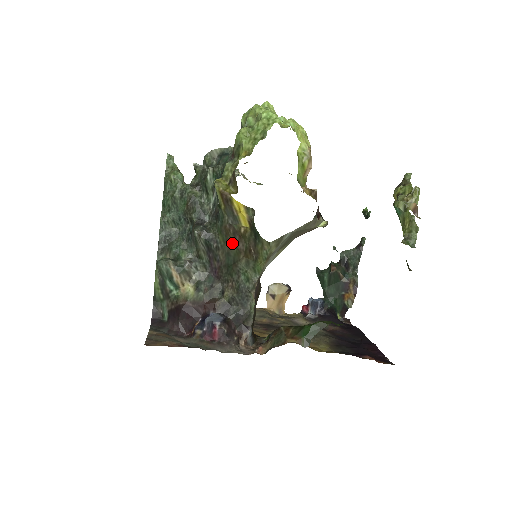
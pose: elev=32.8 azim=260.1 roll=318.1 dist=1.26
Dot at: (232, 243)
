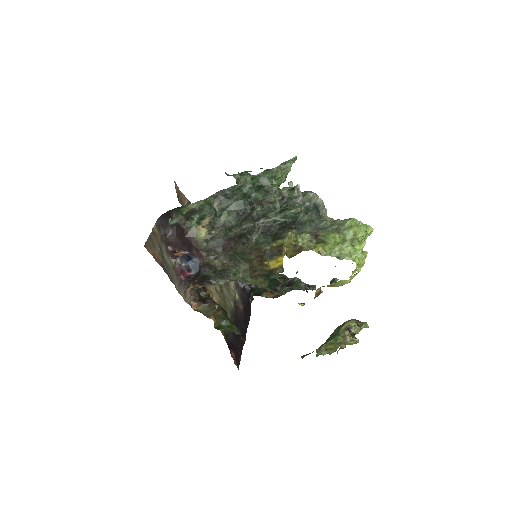
Dot at: (253, 255)
